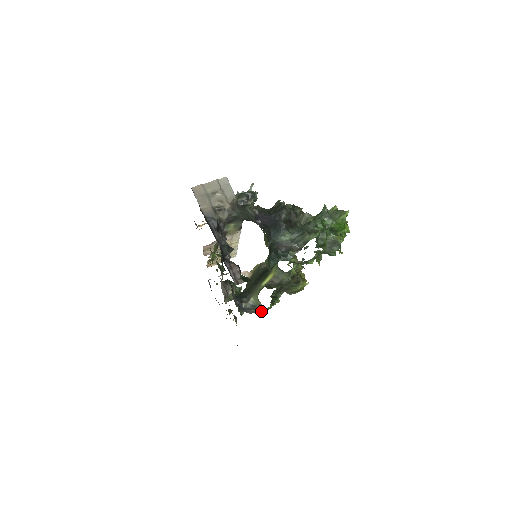
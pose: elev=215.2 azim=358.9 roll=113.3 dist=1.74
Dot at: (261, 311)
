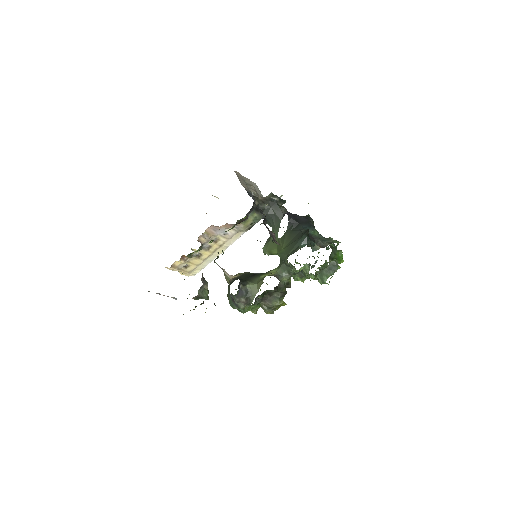
Dot at: (246, 305)
